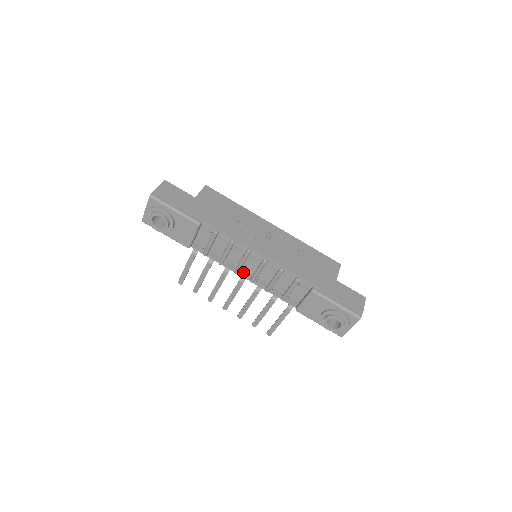
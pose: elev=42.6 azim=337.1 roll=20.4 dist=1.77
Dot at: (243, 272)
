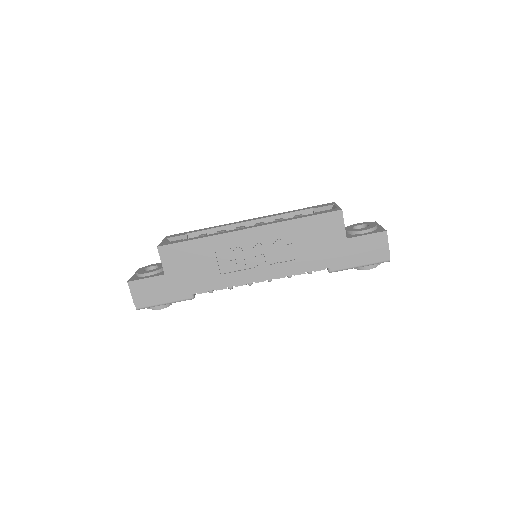
Dot at: occluded
